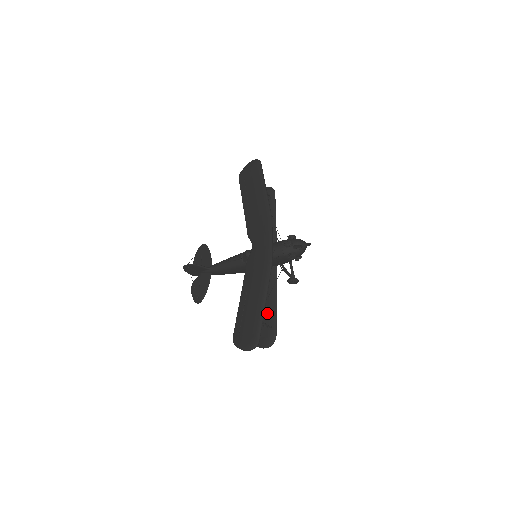
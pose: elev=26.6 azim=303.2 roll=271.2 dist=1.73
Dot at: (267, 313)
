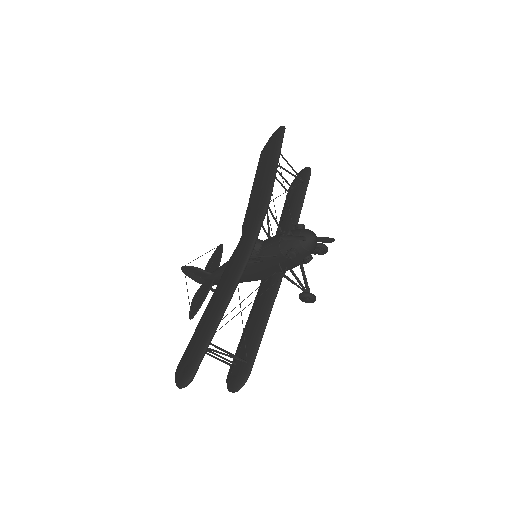
Dot at: (250, 339)
